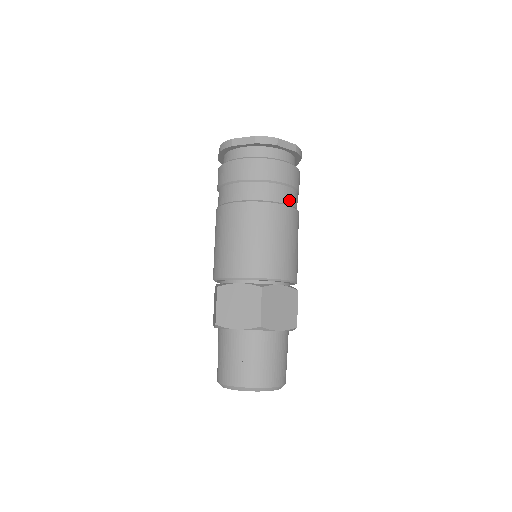
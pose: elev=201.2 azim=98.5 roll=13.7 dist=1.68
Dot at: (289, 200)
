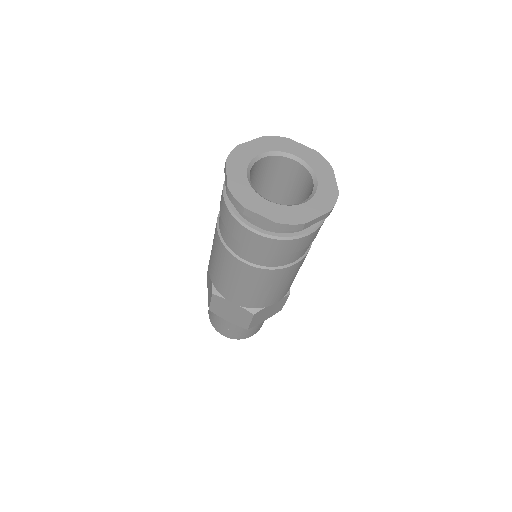
Dot at: (302, 254)
